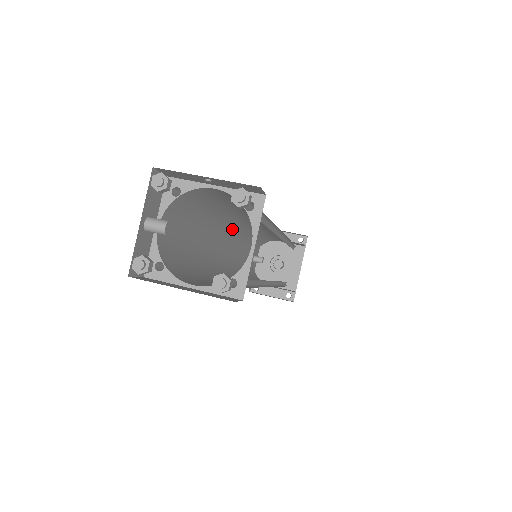
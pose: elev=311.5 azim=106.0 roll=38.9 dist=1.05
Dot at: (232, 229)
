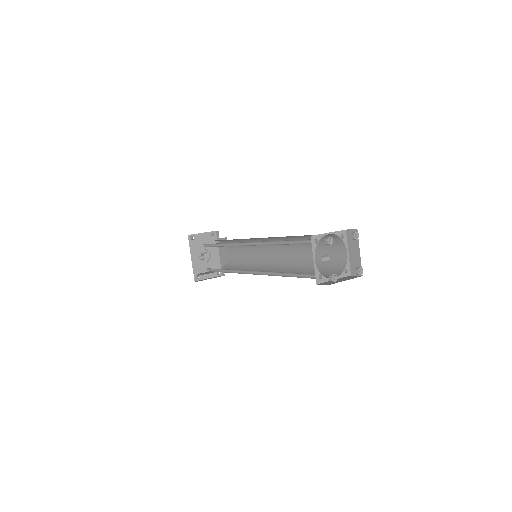
Dot at: occluded
